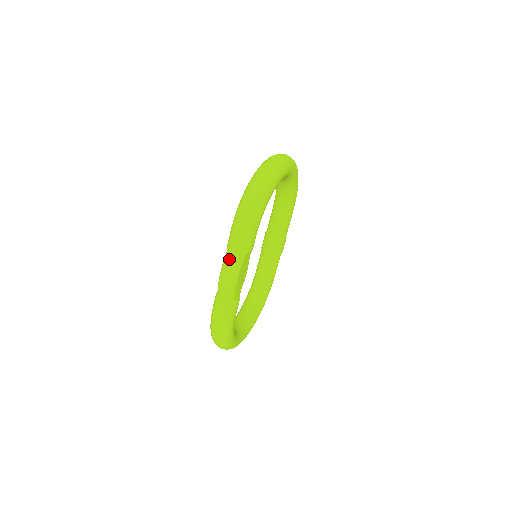
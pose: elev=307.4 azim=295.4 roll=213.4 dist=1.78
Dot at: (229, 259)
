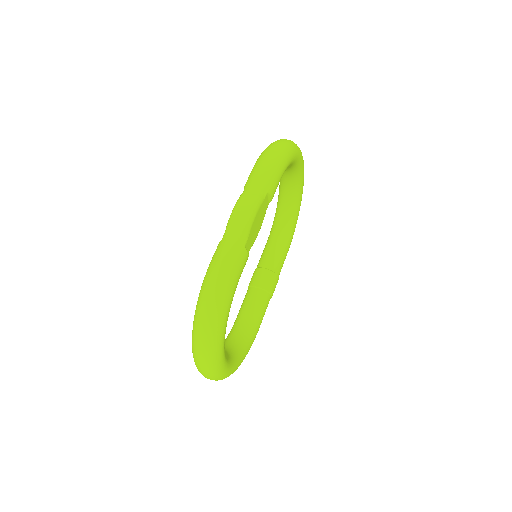
Dot at: (248, 192)
